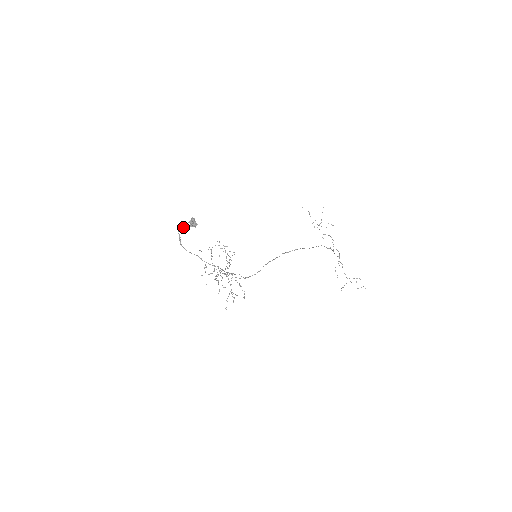
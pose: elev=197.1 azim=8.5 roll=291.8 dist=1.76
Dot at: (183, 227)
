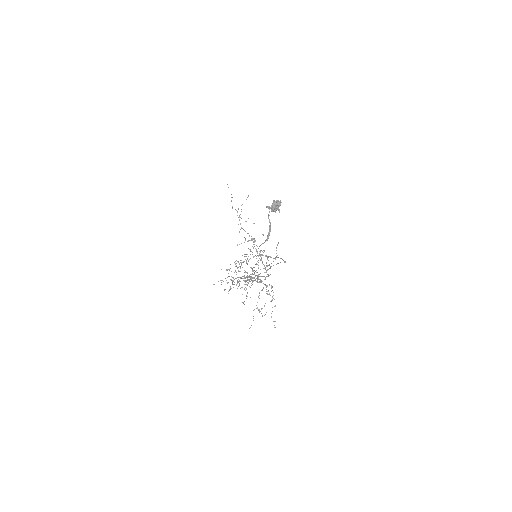
Dot at: (269, 208)
